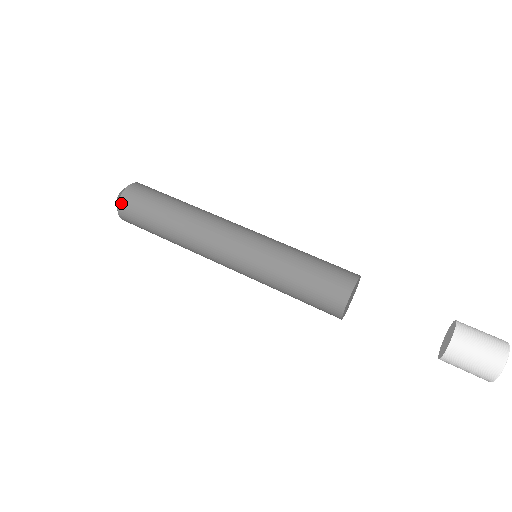
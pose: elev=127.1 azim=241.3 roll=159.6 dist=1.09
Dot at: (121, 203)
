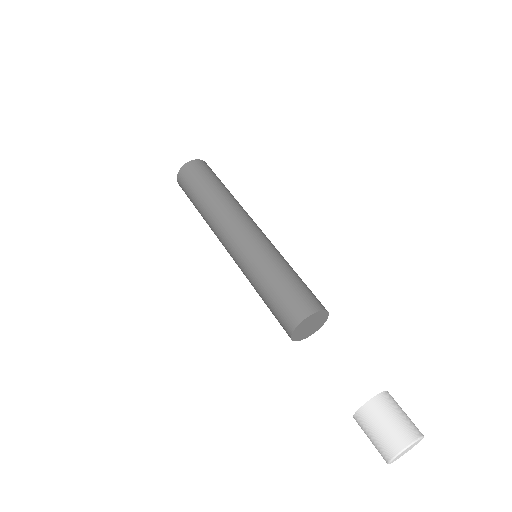
Dot at: (181, 171)
